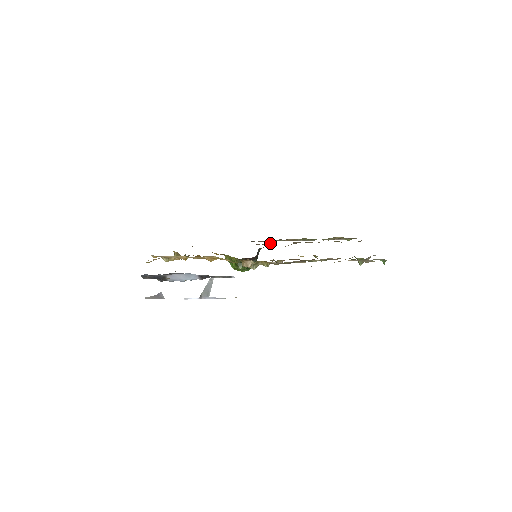
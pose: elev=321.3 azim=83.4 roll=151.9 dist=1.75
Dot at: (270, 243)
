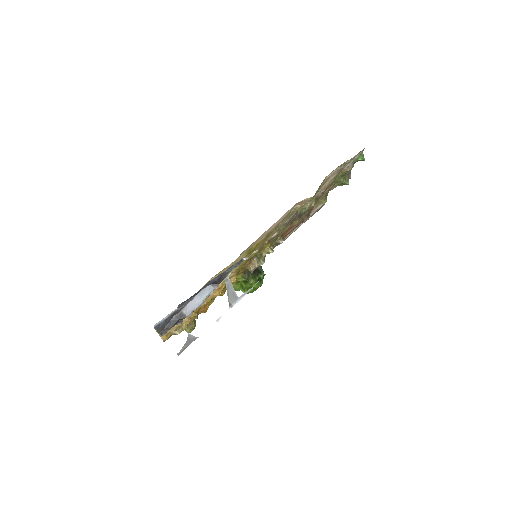
Dot at: occluded
